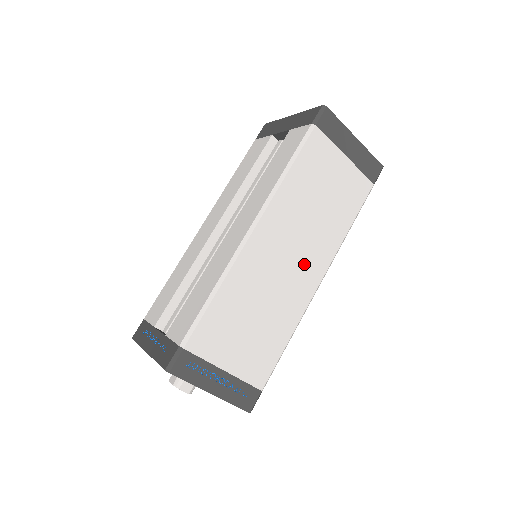
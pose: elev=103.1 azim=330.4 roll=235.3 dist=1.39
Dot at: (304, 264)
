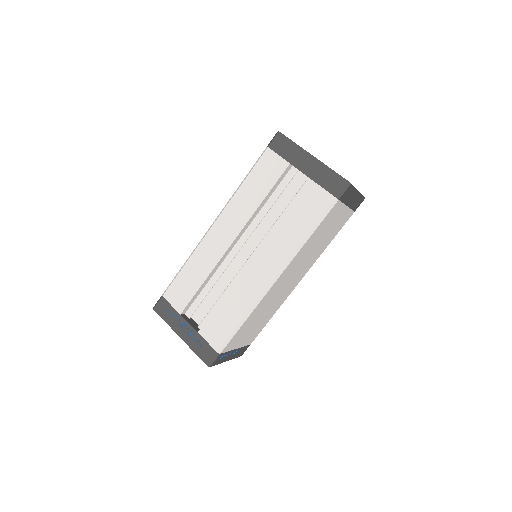
Dot at: (296, 278)
